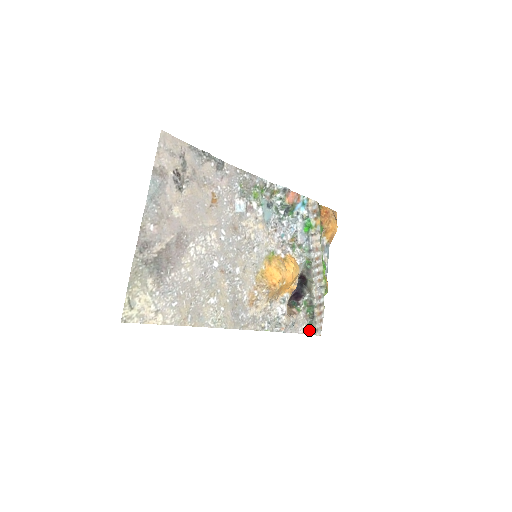
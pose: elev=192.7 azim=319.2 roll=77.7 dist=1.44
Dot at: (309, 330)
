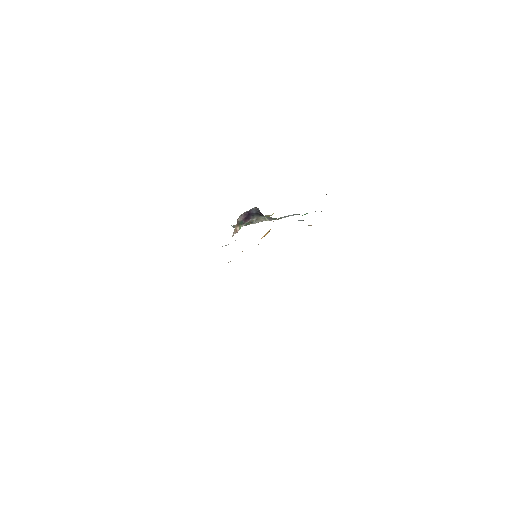
Dot at: (233, 225)
